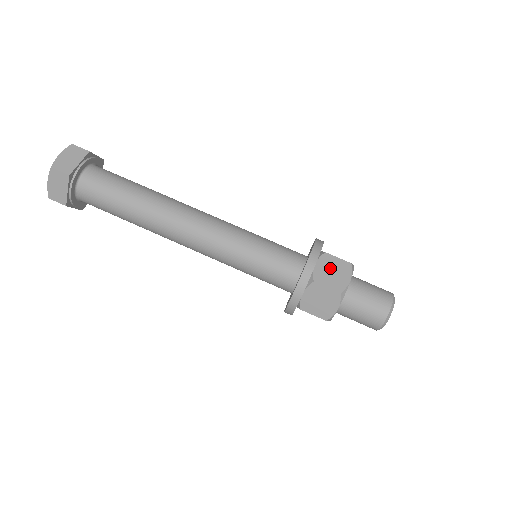
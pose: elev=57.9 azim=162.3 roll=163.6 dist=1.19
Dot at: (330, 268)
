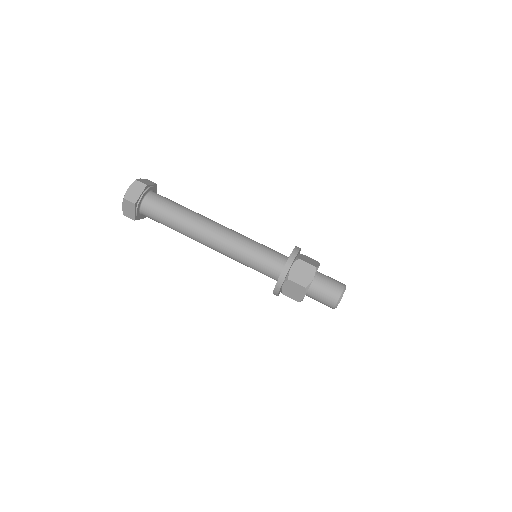
Dot at: (307, 258)
